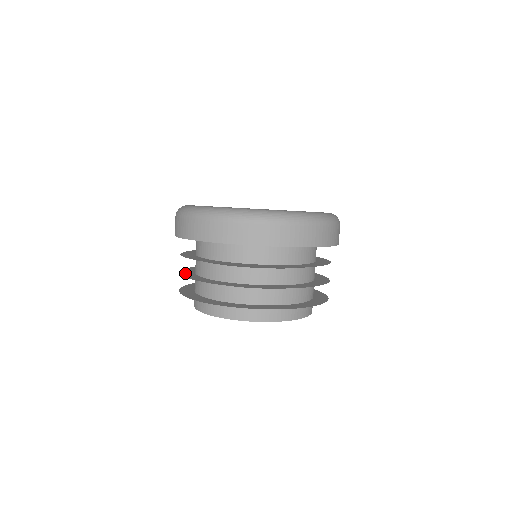
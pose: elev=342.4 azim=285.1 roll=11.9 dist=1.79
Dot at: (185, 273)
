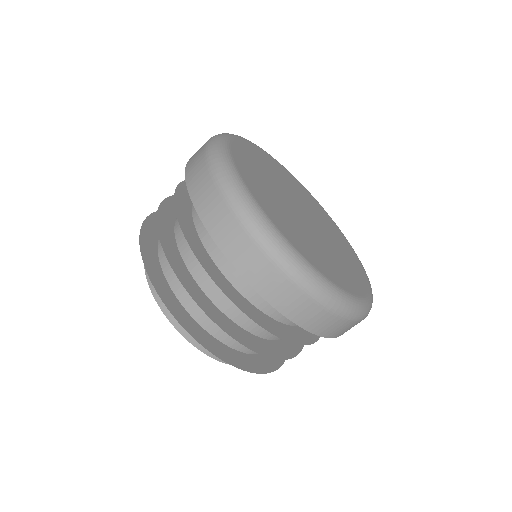
Dot at: occluded
